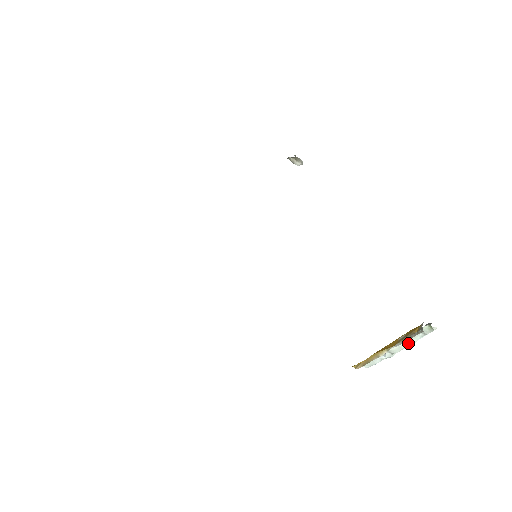
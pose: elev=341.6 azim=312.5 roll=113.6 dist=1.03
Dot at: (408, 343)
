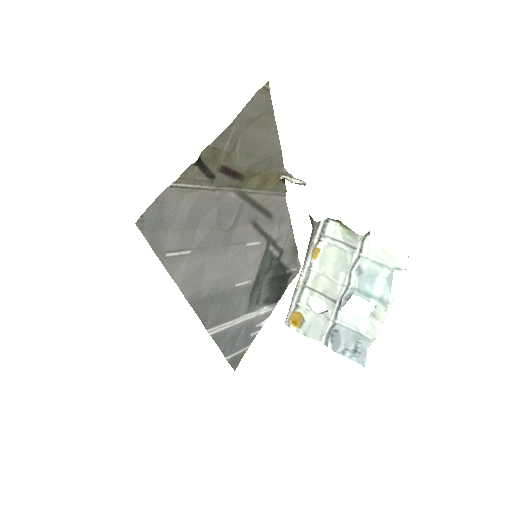
Dot at: (340, 271)
